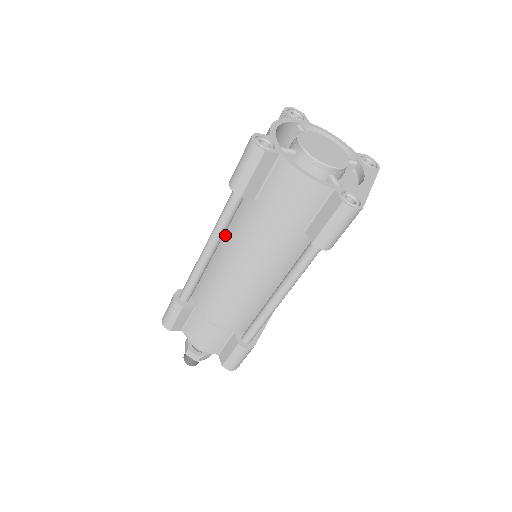
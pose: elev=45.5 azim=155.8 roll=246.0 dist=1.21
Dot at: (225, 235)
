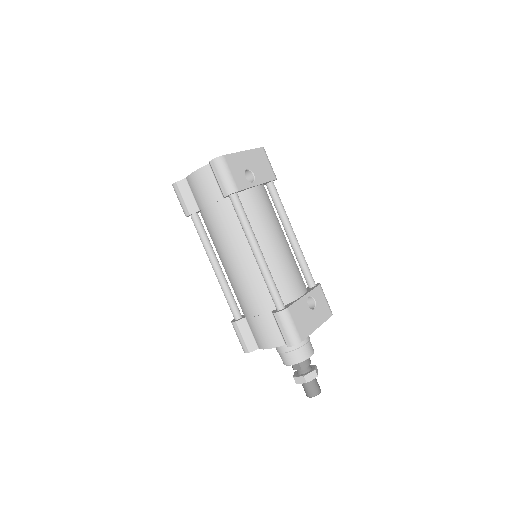
Dot at: occluded
